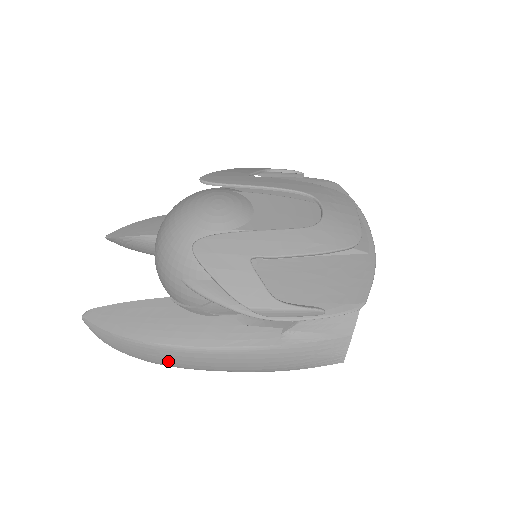
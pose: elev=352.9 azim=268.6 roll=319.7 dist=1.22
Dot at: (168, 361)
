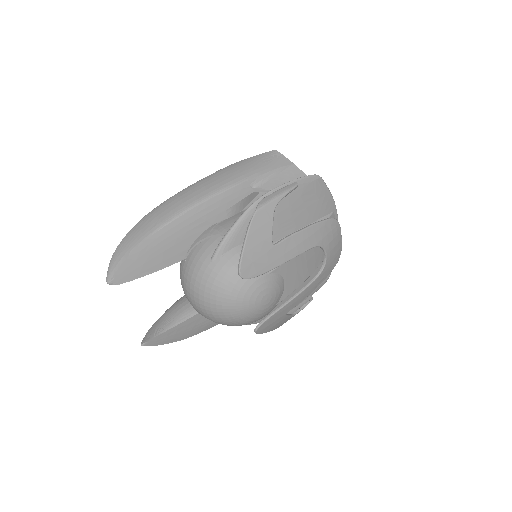
Dot at: occluded
